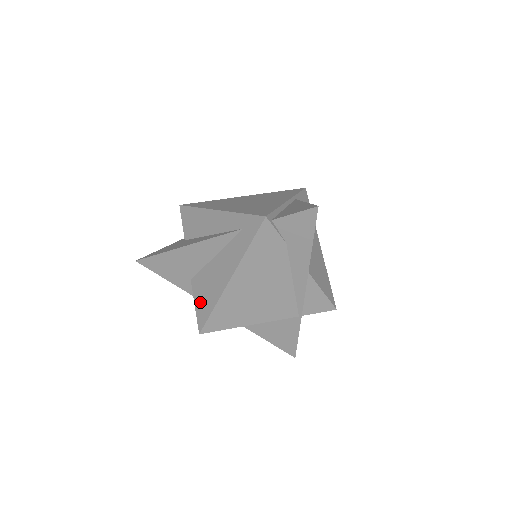
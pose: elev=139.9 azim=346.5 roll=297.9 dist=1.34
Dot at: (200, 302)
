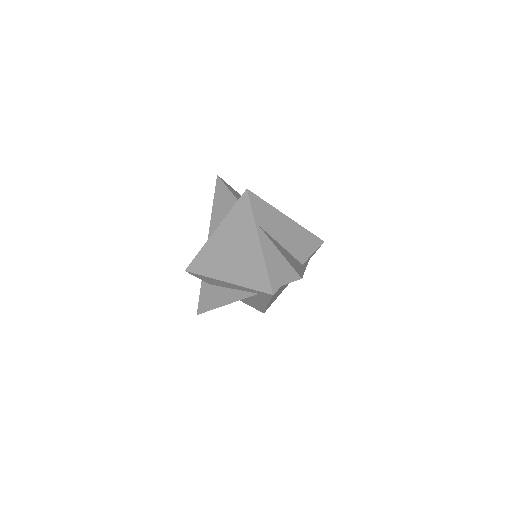
Dot at: (252, 306)
